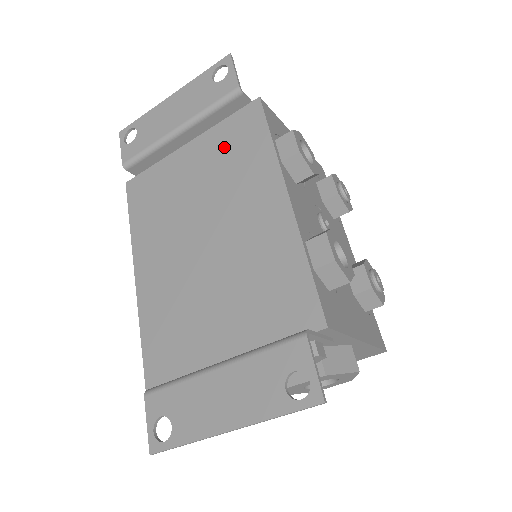
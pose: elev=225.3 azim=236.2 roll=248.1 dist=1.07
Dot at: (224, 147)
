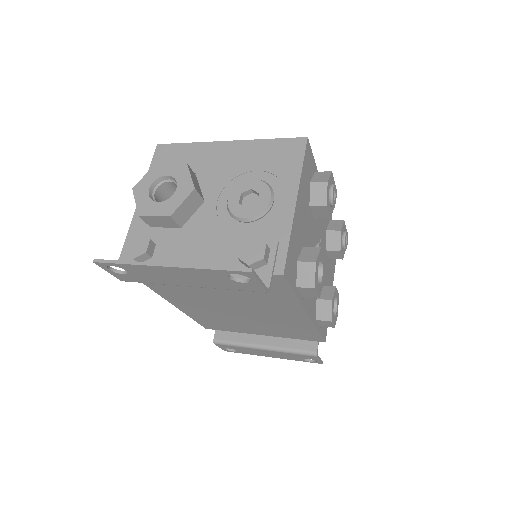
Dot at: occluded
